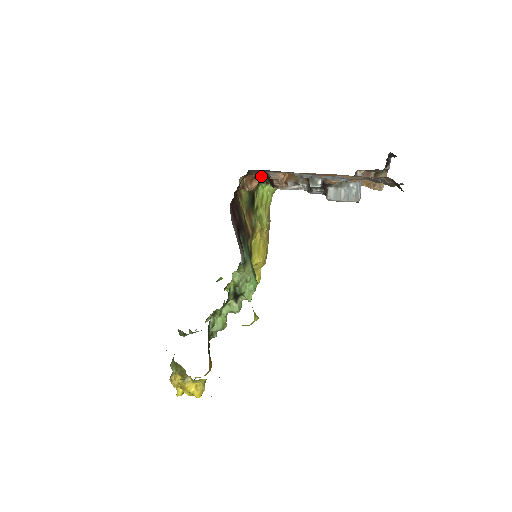
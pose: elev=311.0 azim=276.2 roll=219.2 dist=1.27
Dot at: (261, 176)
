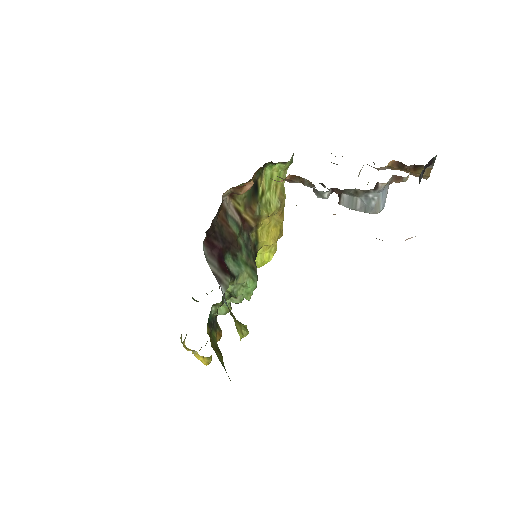
Dot at: occluded
